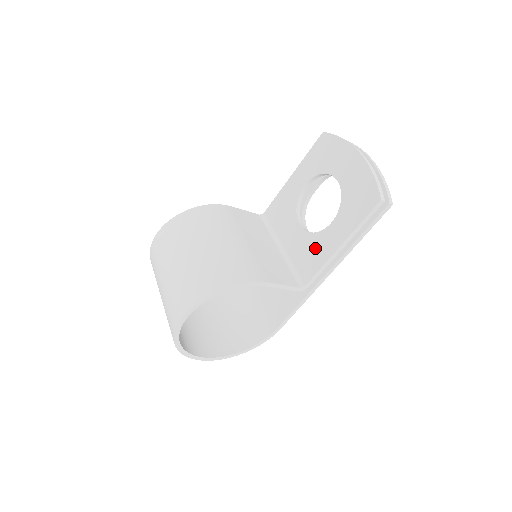
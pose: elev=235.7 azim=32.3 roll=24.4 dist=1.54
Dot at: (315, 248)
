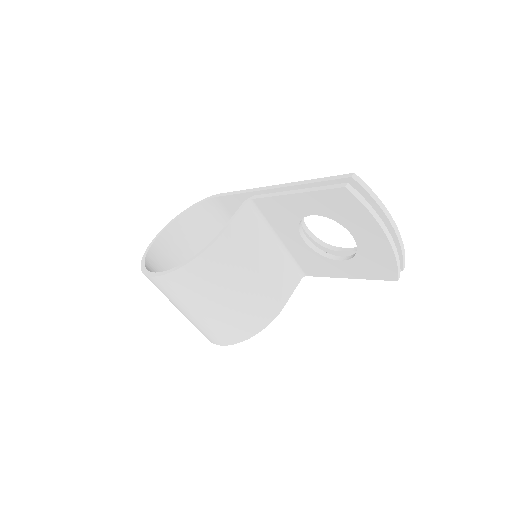
Dot at: (320, 264)
